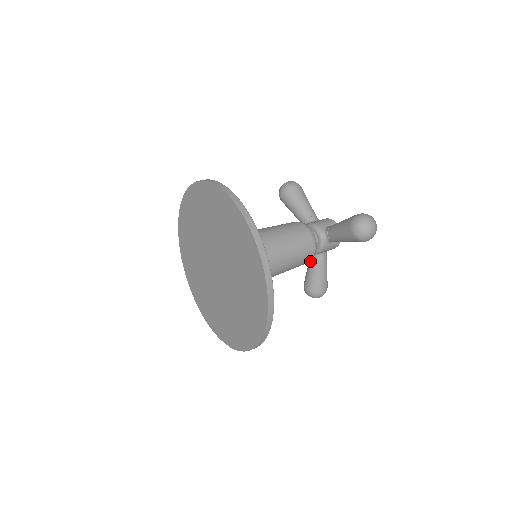
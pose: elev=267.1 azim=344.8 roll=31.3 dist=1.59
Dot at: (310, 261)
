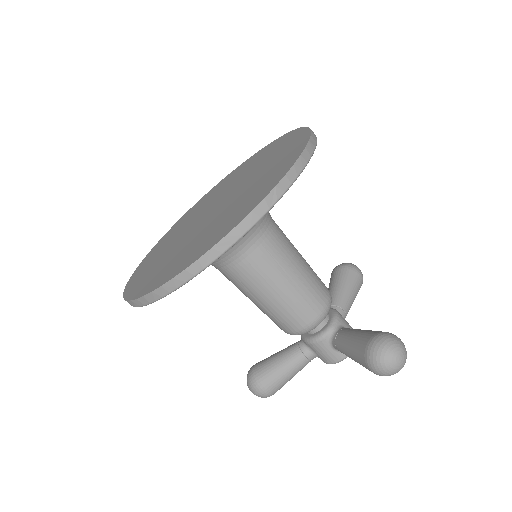
Dot at: (290, 345)
